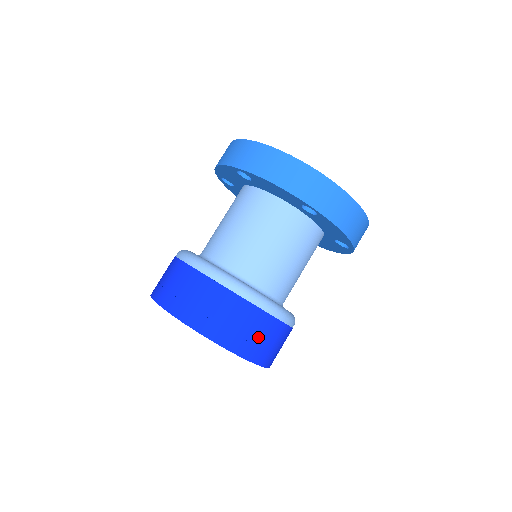
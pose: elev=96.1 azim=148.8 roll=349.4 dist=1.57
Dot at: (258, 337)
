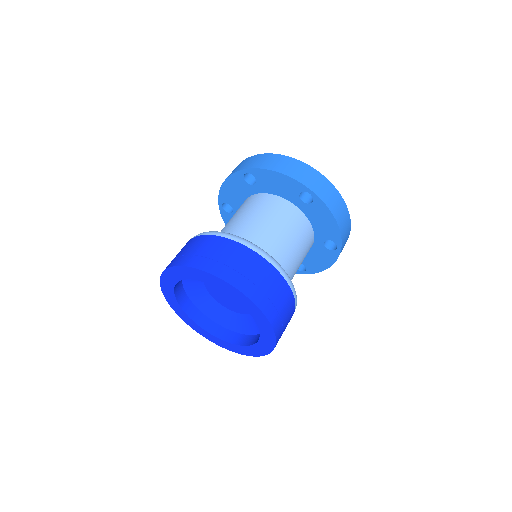
Dot at: (270, 291)
